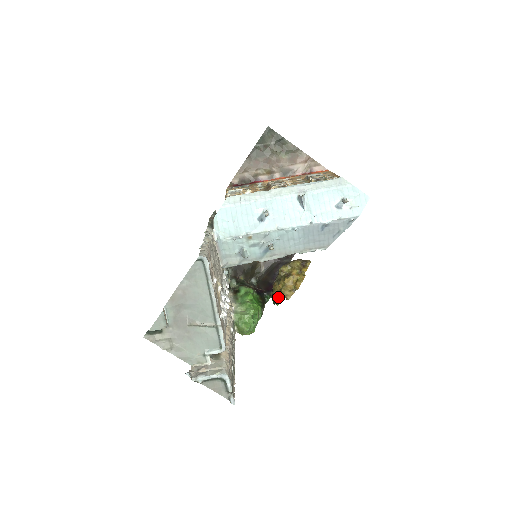
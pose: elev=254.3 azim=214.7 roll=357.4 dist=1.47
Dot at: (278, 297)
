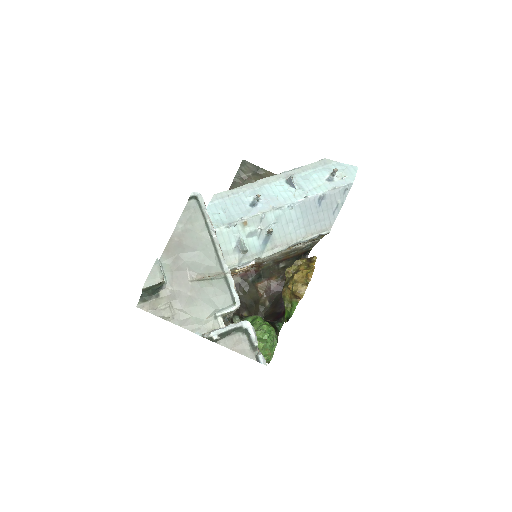
Dot at: (291, 306)
